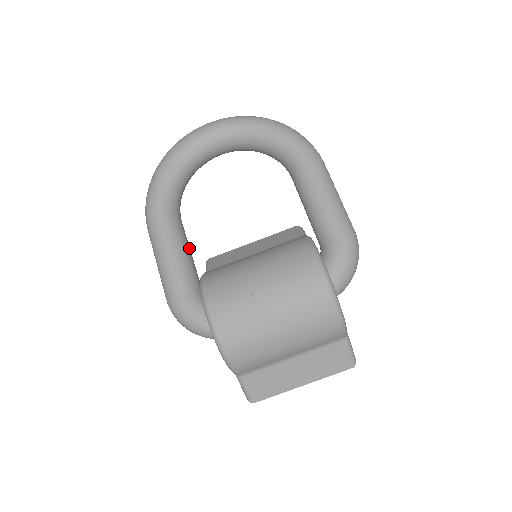
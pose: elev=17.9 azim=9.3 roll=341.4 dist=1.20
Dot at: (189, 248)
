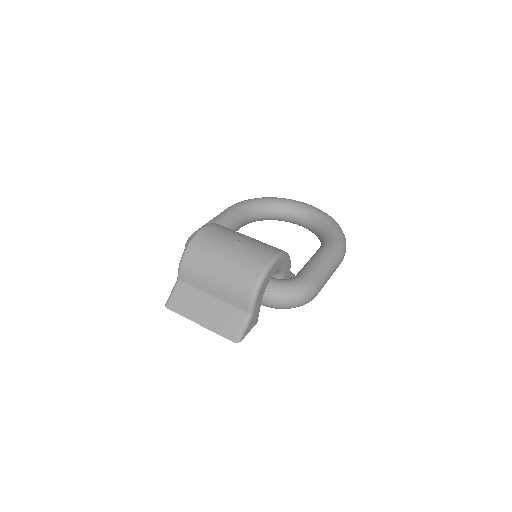
Dot at: occluded
